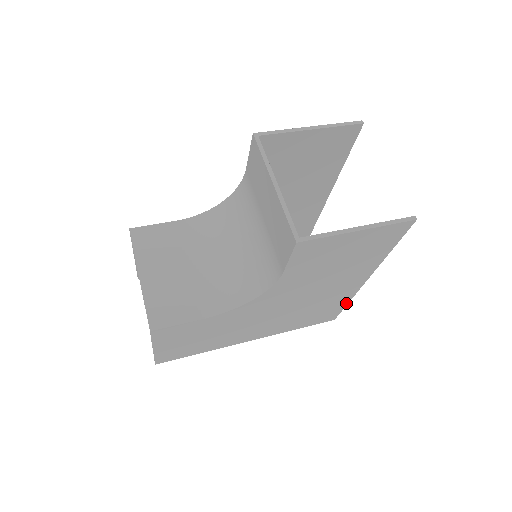
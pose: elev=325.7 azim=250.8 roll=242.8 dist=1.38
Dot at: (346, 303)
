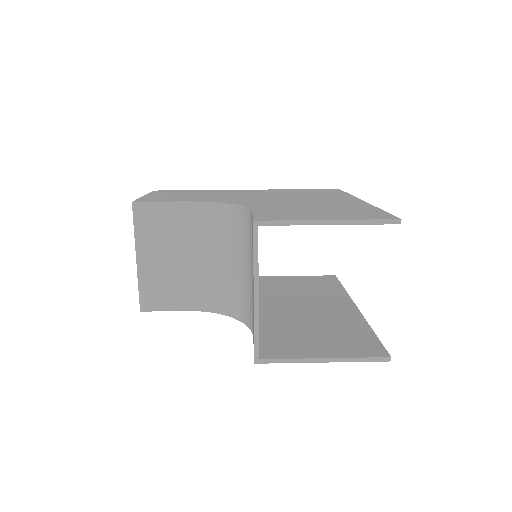
Dot at: occluded
